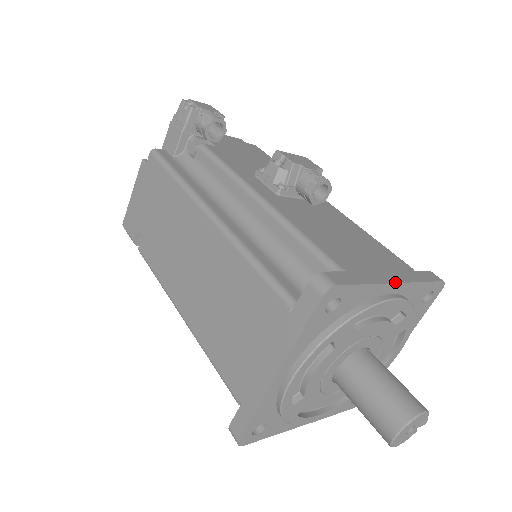
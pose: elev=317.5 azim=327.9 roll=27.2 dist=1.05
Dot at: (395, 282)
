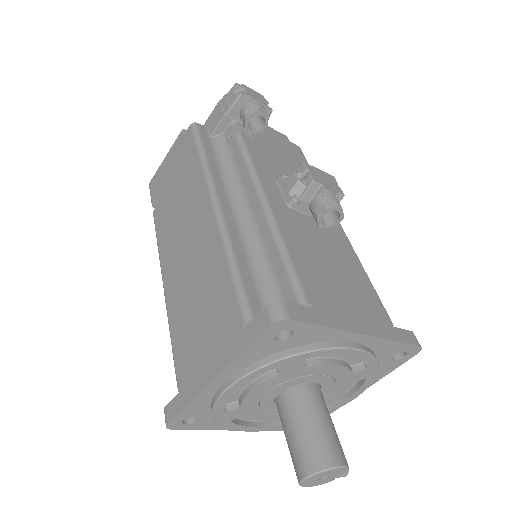
Dot at: (361, 333)
